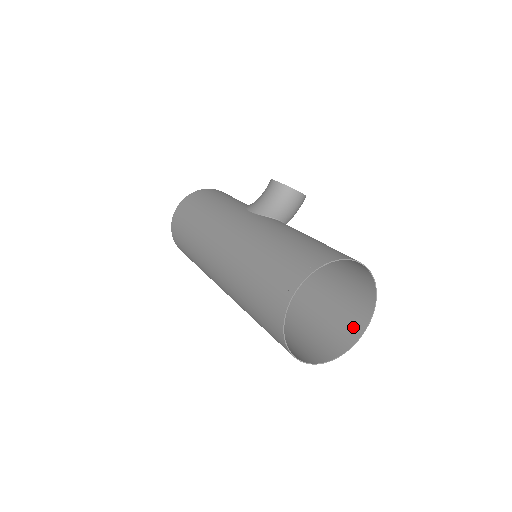
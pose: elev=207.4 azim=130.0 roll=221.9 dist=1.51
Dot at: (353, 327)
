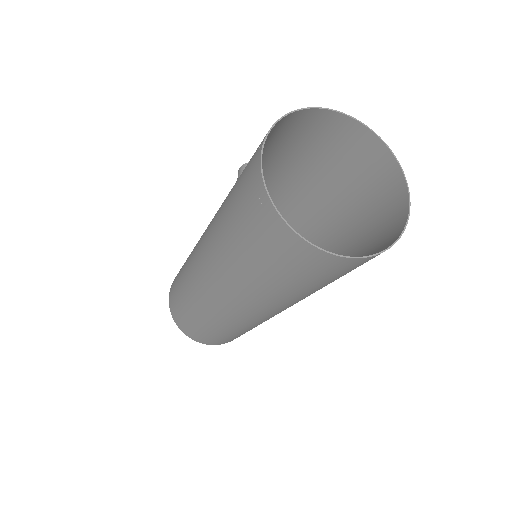
Dot at: (395, 219)
